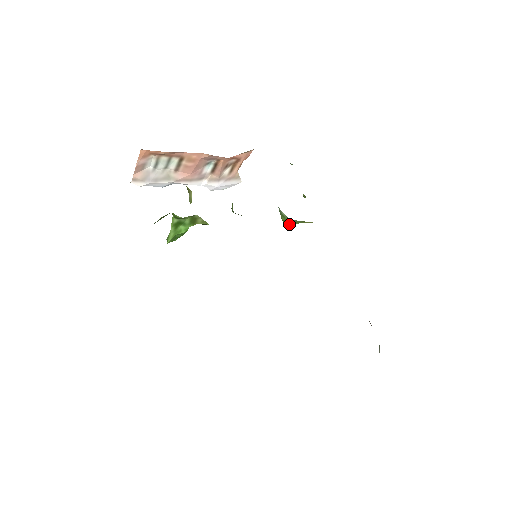
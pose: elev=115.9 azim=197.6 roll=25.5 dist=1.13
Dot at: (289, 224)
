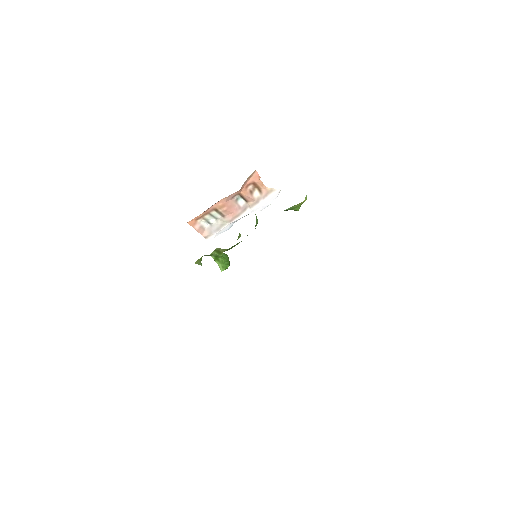
Dot at: (298, 209)
